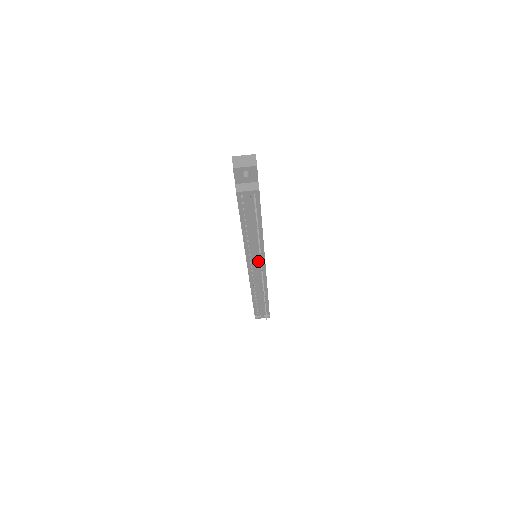
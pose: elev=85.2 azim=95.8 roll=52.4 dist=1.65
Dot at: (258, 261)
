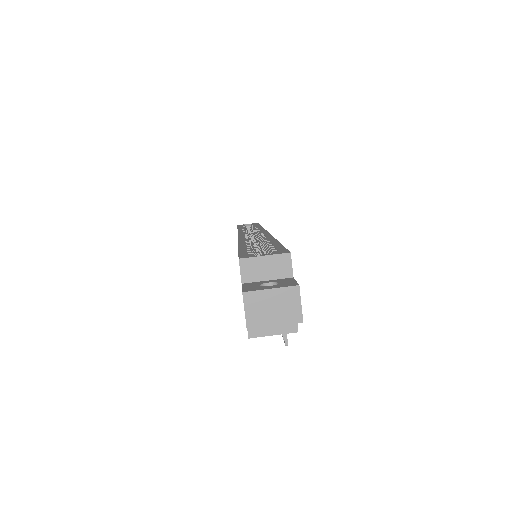
Dot at: occluded
